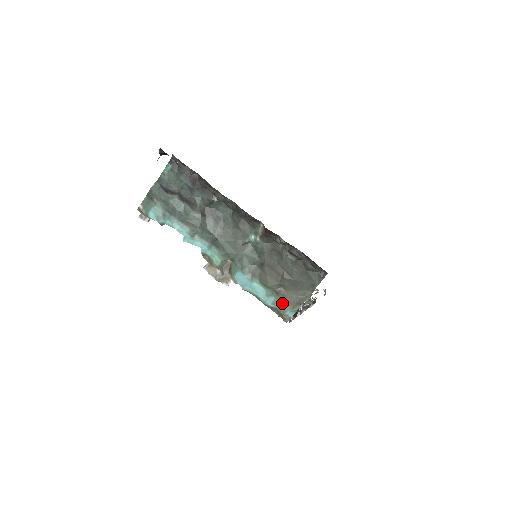
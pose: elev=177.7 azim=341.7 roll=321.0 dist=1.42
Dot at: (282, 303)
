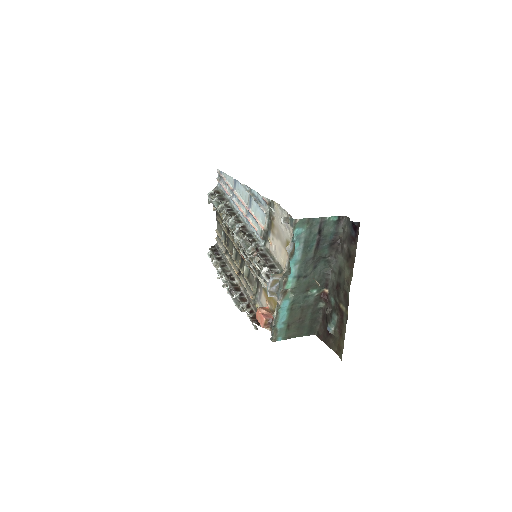
Dot at: (284, 332)
